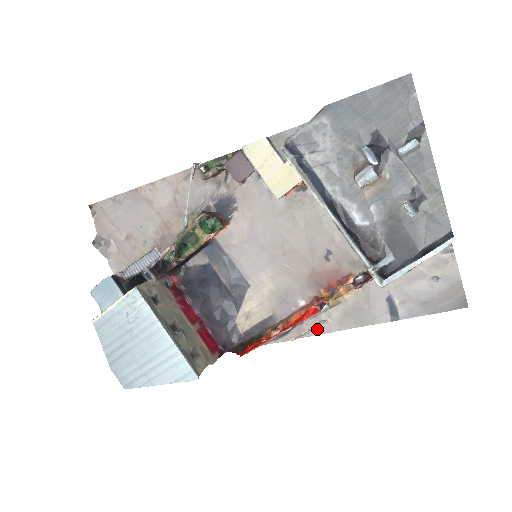
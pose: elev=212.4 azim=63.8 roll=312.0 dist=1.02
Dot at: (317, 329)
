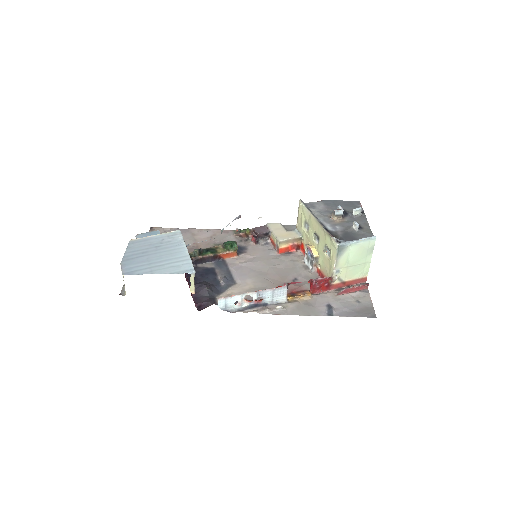
Dot at: (275, 312)
